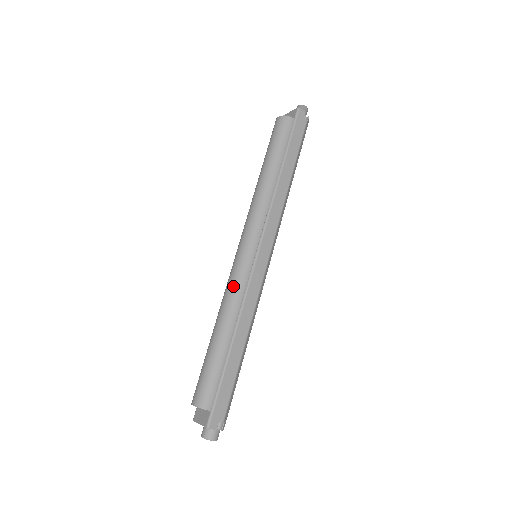
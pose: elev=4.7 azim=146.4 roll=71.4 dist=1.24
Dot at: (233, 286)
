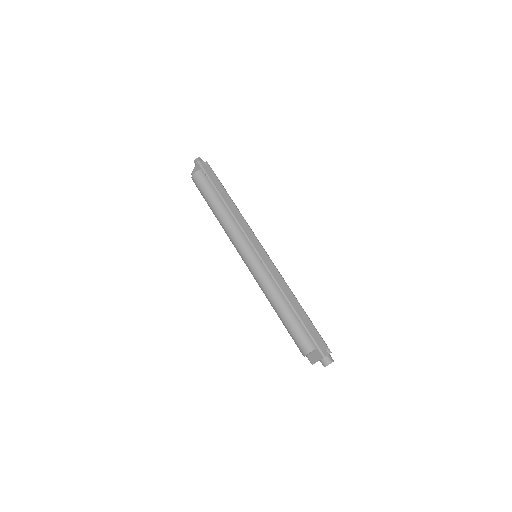
Dot at: (263, 280)
